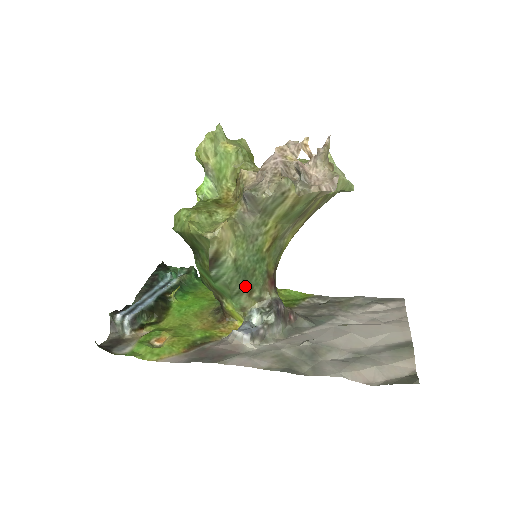
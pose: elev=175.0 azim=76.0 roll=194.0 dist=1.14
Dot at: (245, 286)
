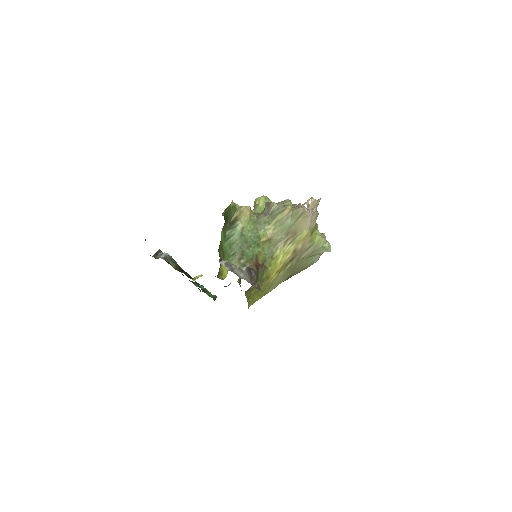
Dot at: (240, 251)
